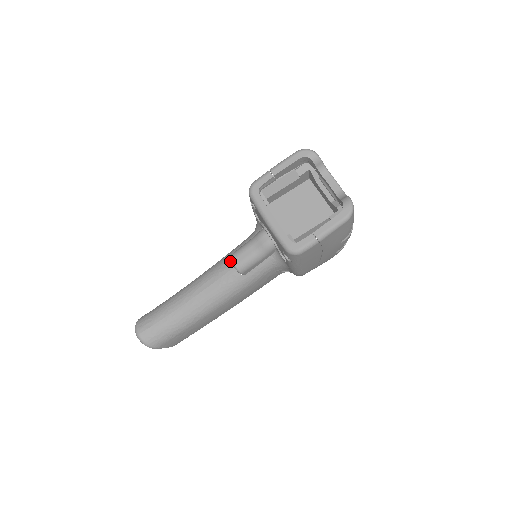
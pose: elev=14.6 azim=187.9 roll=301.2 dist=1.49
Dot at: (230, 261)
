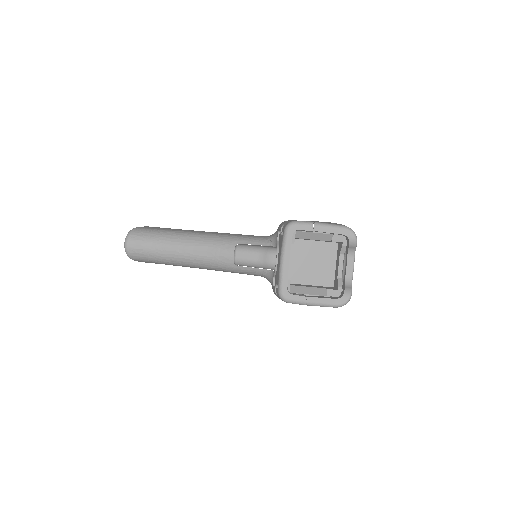
Dot at: (234, 247)
